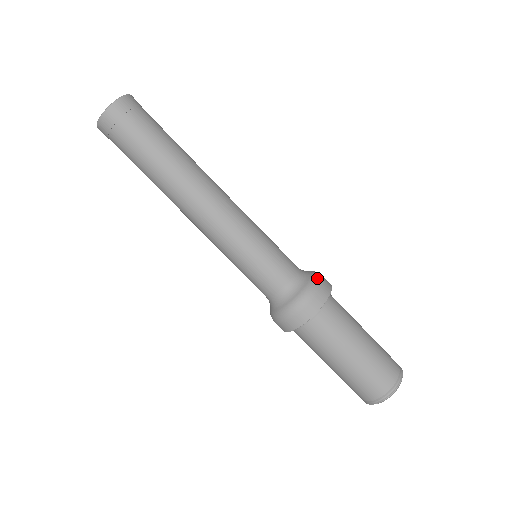
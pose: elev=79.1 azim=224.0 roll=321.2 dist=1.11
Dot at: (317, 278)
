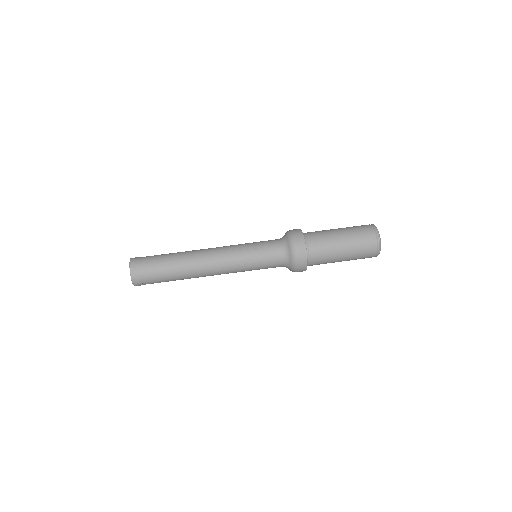
Dot at: occluded
